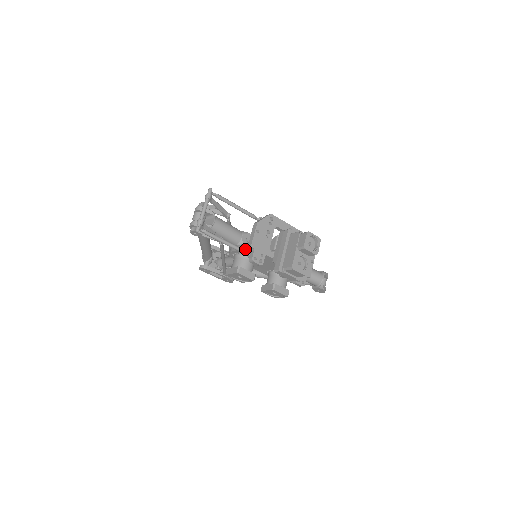
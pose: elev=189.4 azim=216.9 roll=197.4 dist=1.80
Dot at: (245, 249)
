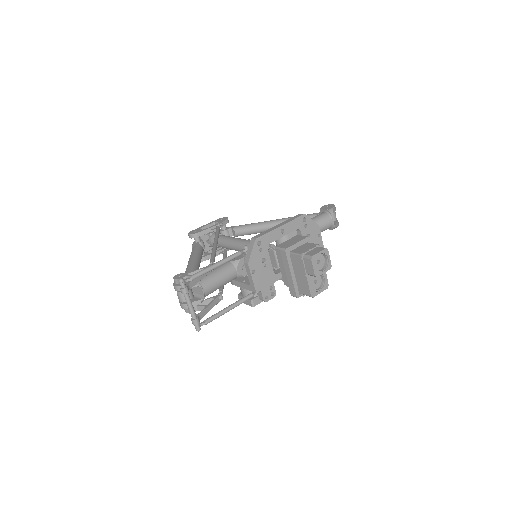
Dot at: (249, 289)
